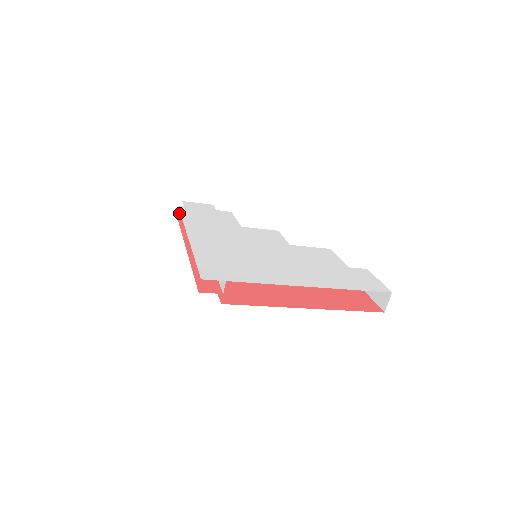
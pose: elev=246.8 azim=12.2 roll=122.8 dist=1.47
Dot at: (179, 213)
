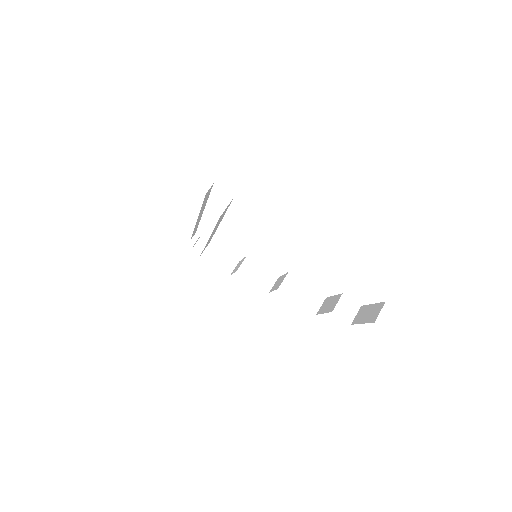
Dot at: (193, 240)
